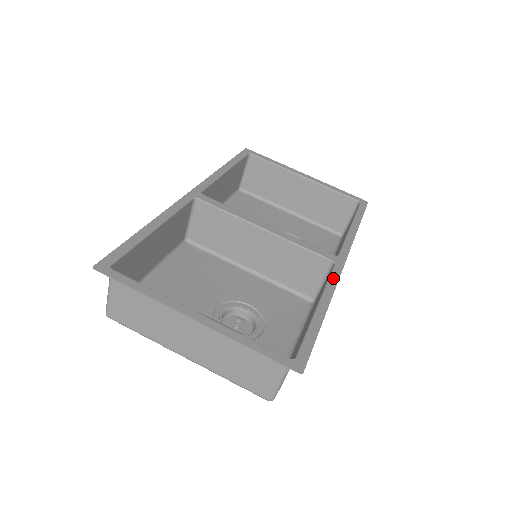
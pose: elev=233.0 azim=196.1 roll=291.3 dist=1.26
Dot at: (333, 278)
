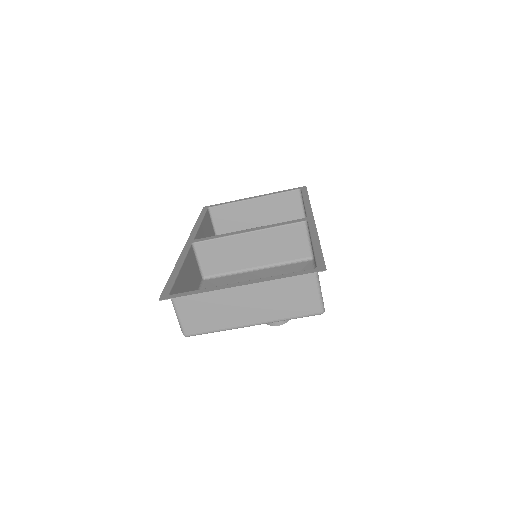
Dot at: (311, 227)
